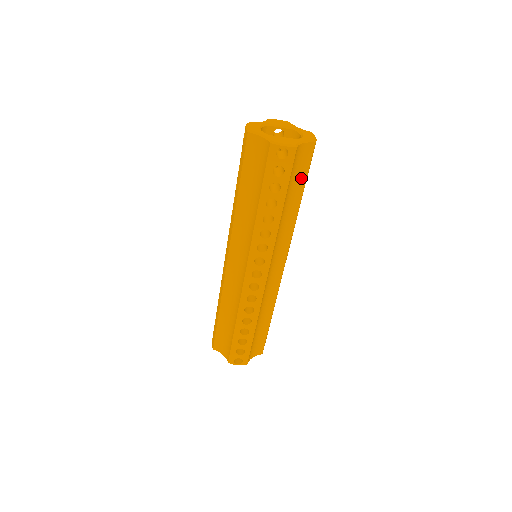
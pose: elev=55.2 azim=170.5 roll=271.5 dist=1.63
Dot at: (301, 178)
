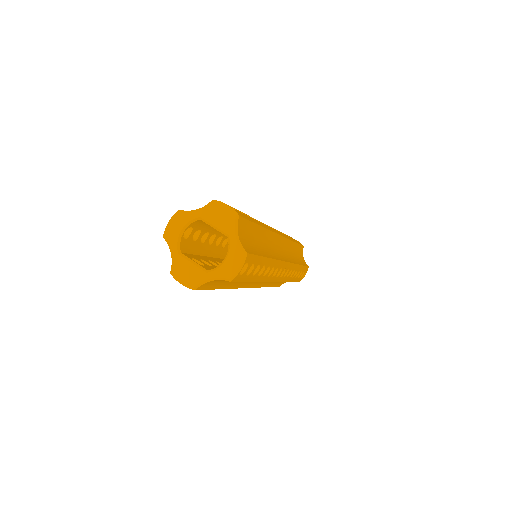
Dot at: occluded
